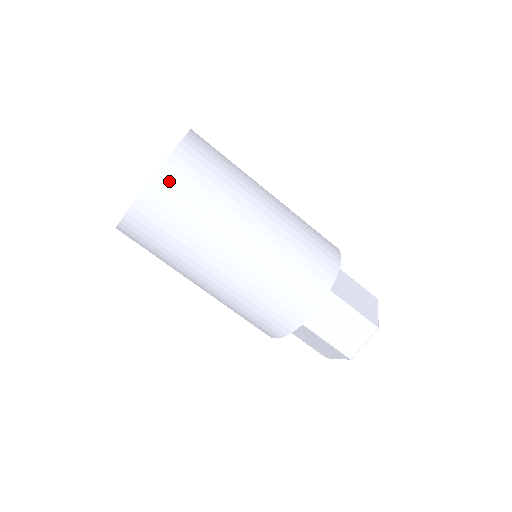
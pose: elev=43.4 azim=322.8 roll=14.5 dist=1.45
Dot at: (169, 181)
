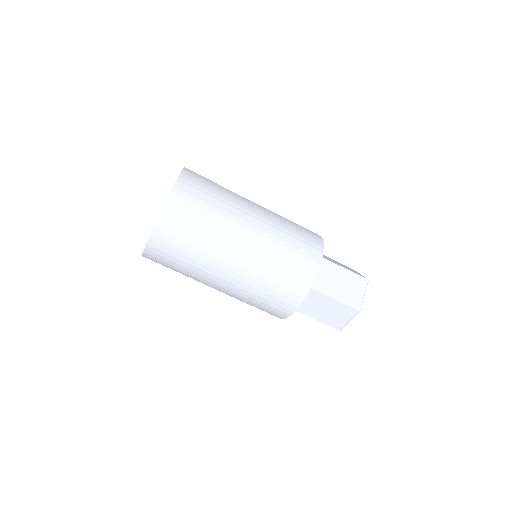
Dot at: (185, 189)
